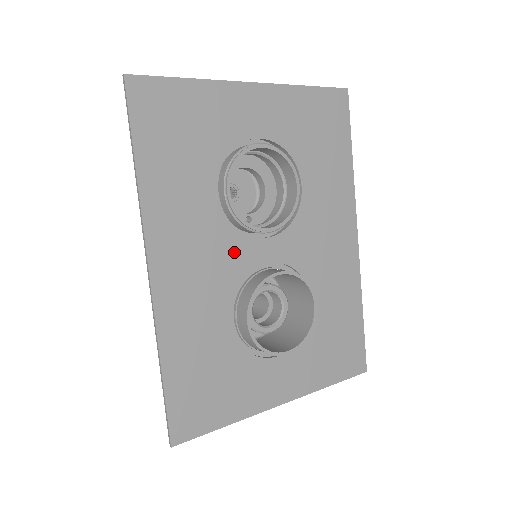
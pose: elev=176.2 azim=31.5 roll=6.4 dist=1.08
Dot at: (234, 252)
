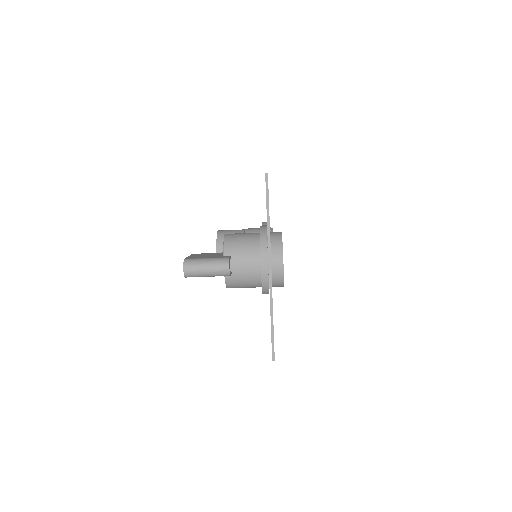
Dot at: occluded
